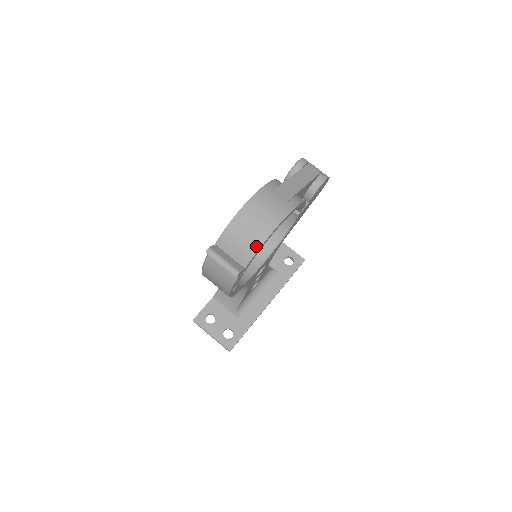
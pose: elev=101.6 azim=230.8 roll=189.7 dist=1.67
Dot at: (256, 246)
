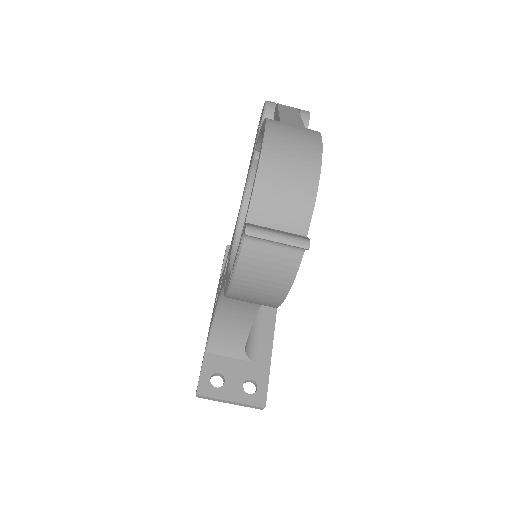
Dot at: (310, 195)
